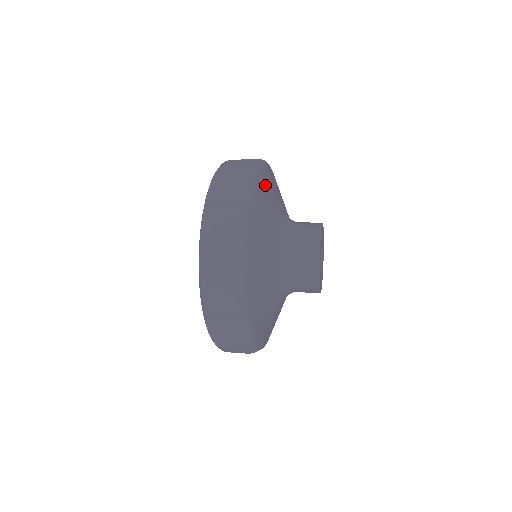
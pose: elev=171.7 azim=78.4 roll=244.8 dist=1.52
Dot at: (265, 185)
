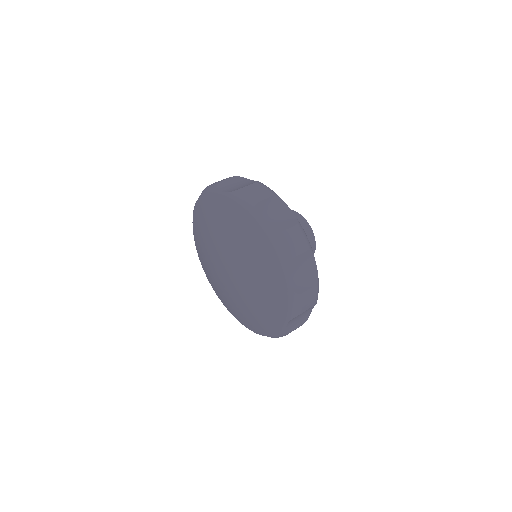
Dot at: occluded
